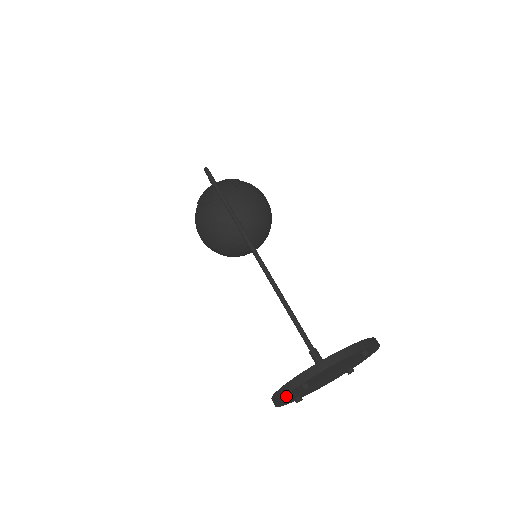
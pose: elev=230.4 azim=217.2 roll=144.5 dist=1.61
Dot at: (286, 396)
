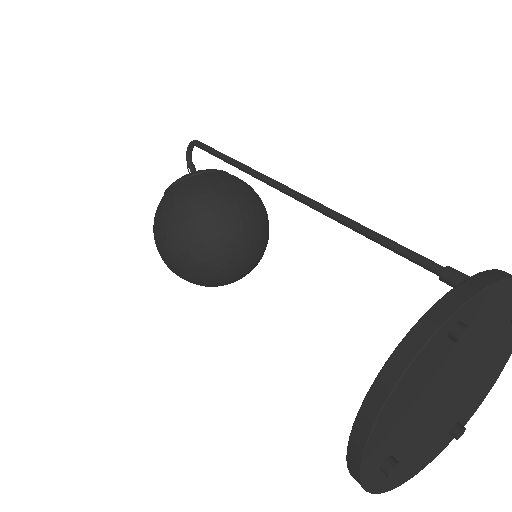
Dot at: (413, 369)
